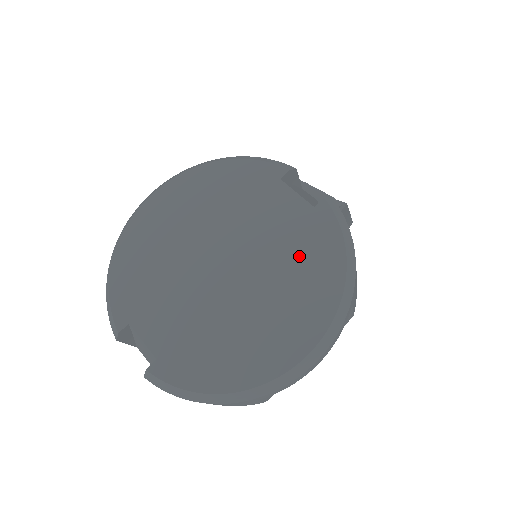
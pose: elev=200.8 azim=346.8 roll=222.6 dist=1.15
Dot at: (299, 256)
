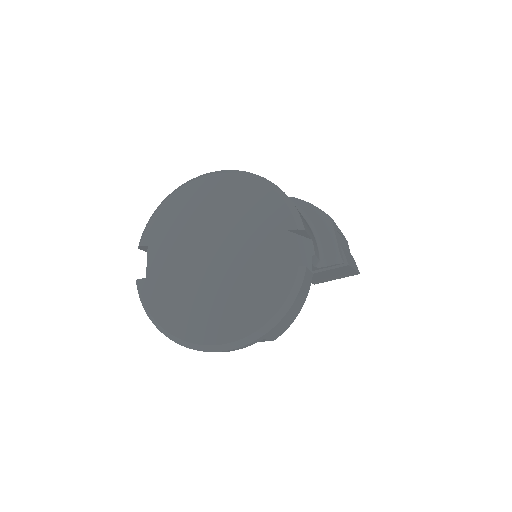
Dot at: (254, 289)
